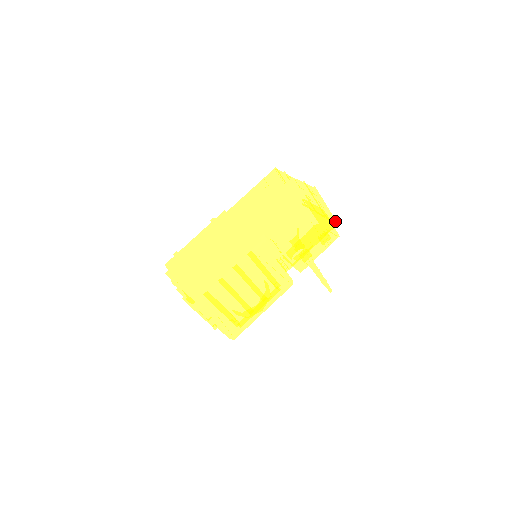
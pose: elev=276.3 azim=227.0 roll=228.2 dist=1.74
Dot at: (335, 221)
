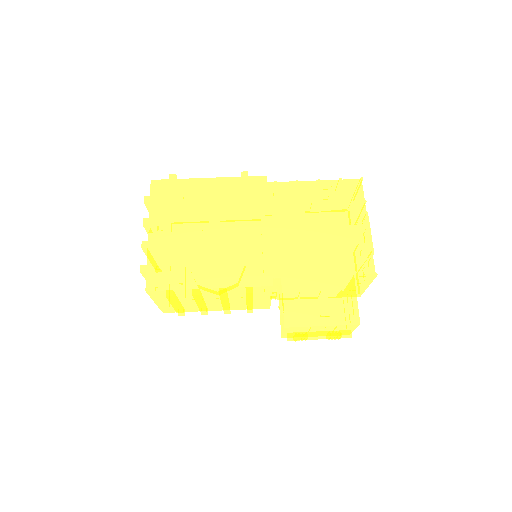
Dot at: (361, 294)
